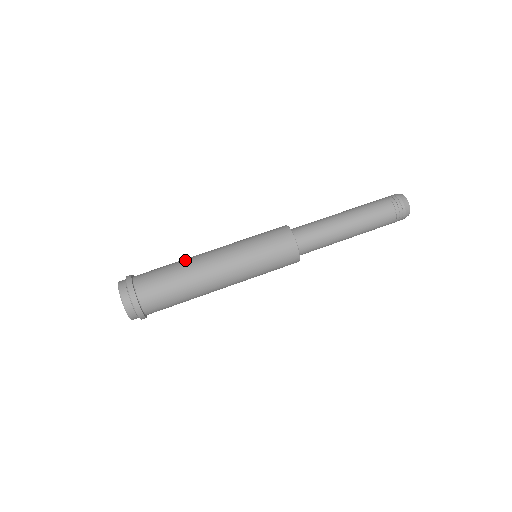
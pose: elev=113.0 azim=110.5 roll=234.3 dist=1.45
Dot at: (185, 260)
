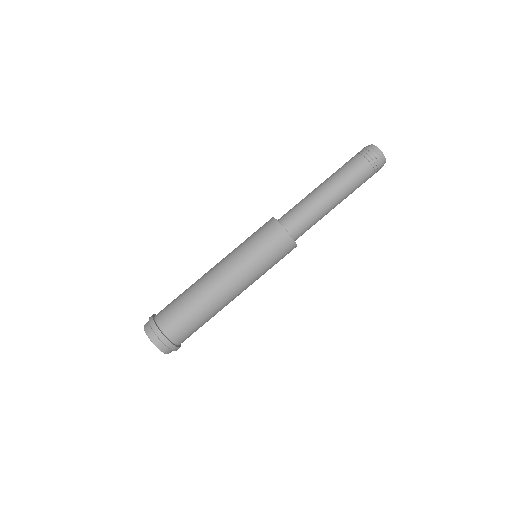
Dot at: (203, 299)
